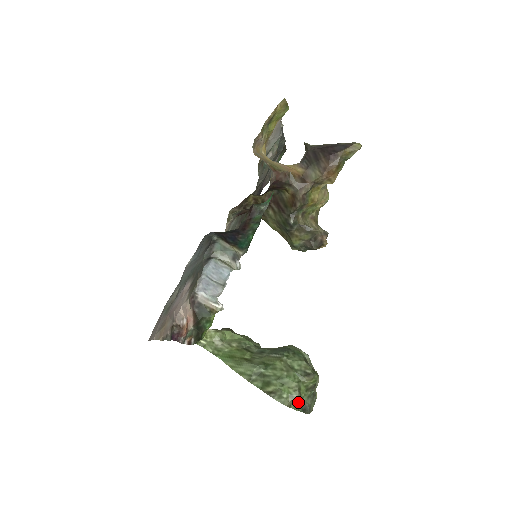
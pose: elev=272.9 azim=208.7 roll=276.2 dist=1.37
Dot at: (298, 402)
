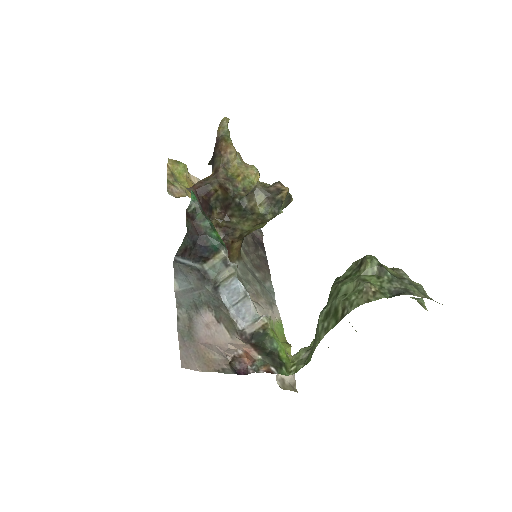
Dot at: (374, 290)
